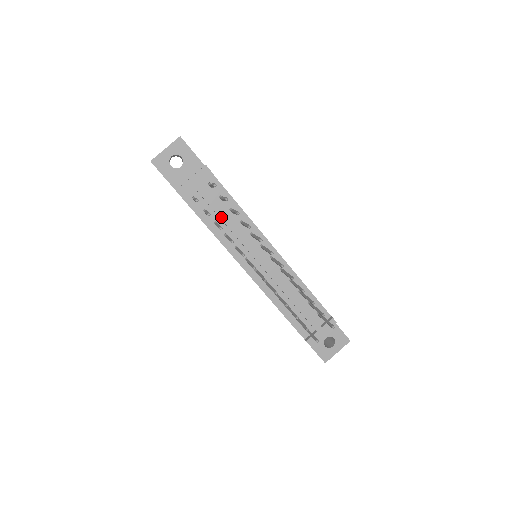
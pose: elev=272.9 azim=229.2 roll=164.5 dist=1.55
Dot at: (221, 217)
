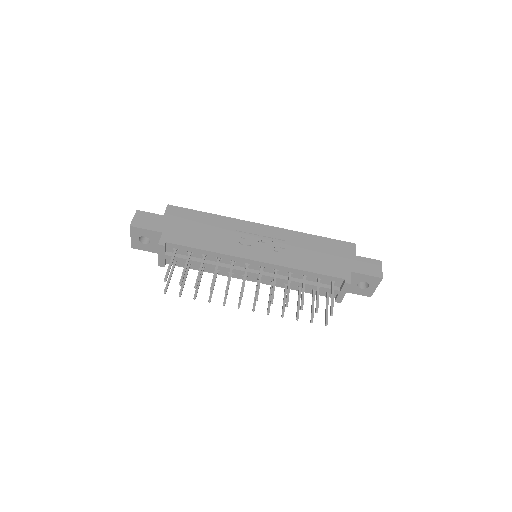
Dot at: occluded
